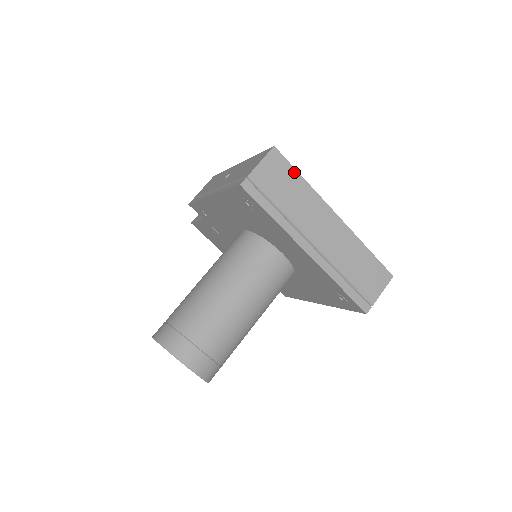
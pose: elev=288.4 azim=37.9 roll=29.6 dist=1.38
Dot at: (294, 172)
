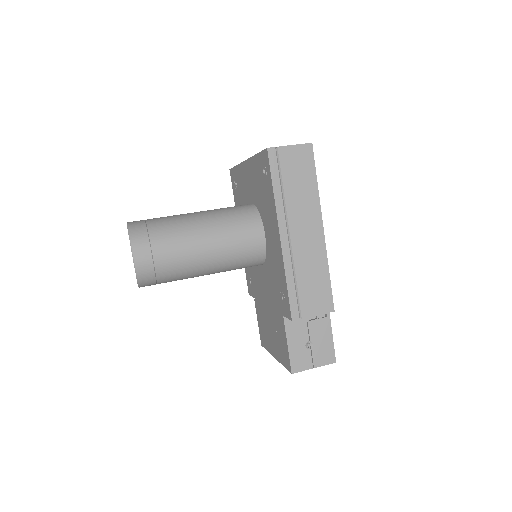
Dot at: occluded
